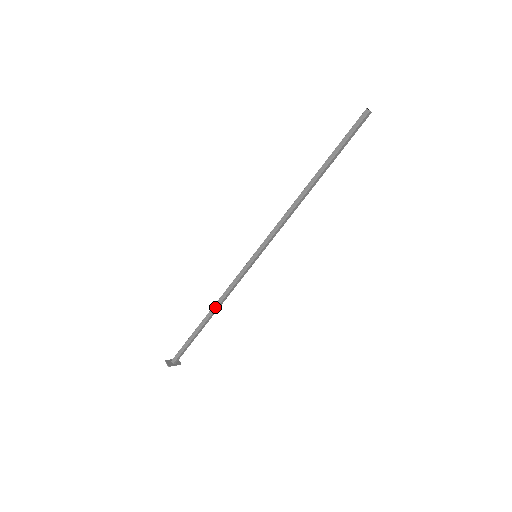
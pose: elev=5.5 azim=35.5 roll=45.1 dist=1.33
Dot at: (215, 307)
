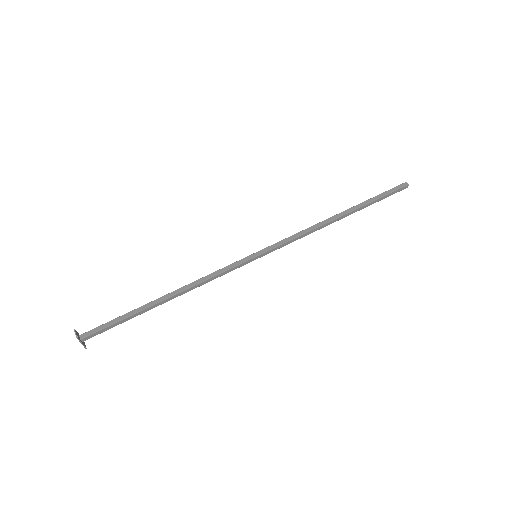
Dot at: (181, 290)
